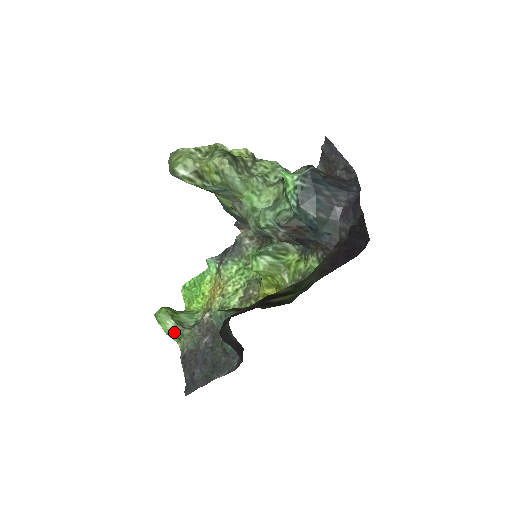
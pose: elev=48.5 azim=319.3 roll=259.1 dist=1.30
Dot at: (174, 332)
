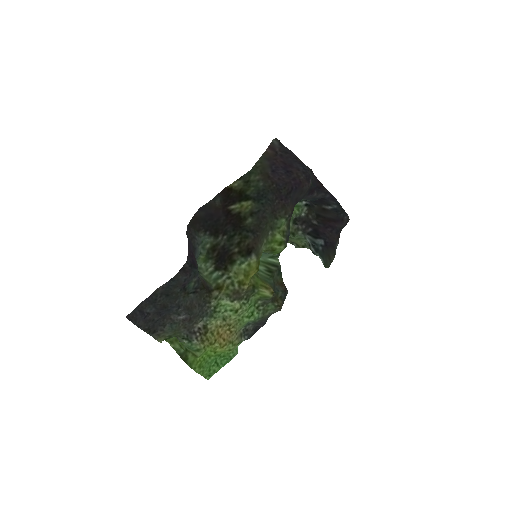
Dot at: occluded
